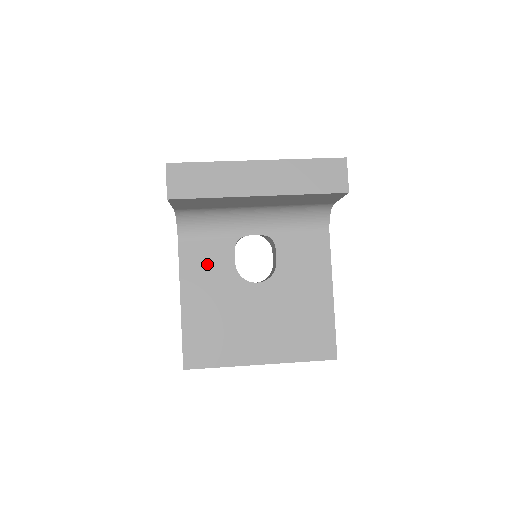
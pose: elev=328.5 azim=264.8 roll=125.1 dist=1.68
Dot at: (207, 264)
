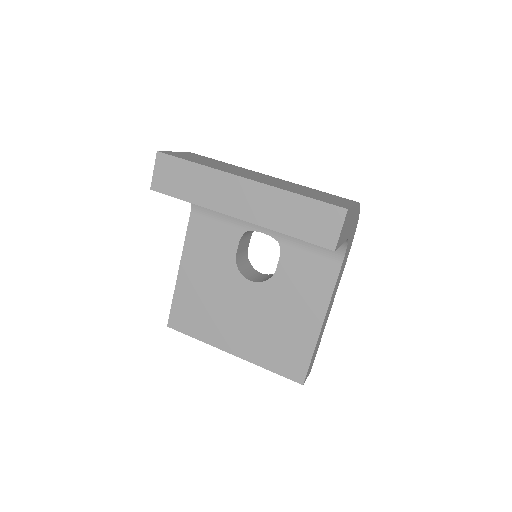
Dot at: (210, 244)
